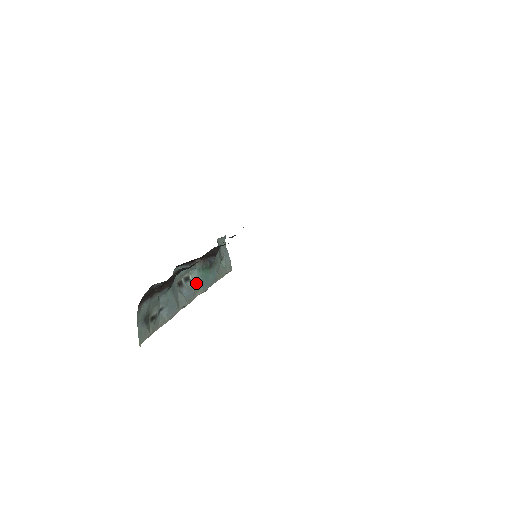
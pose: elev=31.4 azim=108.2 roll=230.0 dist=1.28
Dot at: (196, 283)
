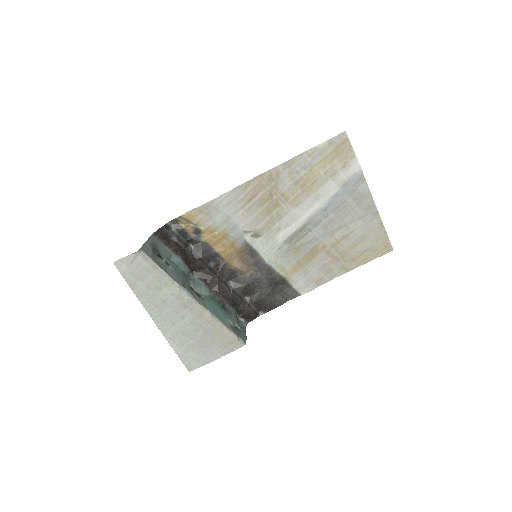
Dot at: (205, 301)
